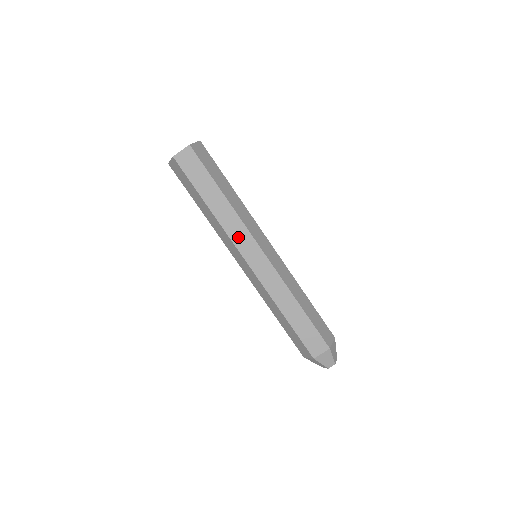
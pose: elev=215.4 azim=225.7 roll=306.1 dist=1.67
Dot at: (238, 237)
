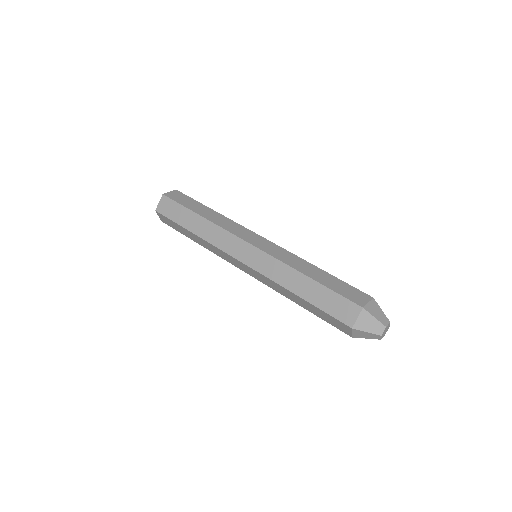
Dot at: (225, 244)
